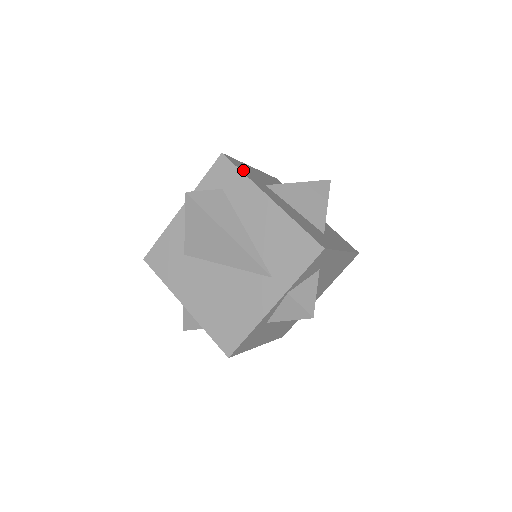
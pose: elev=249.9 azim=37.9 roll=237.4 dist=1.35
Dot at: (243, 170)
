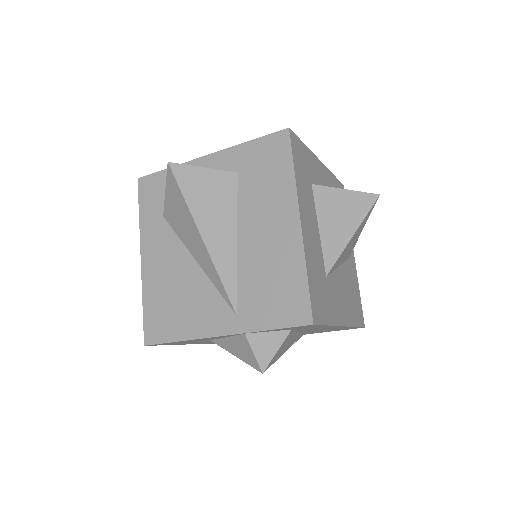
Dot at: (324, 310)
